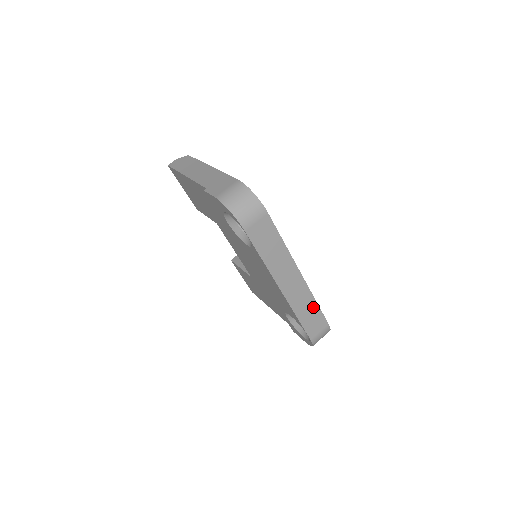
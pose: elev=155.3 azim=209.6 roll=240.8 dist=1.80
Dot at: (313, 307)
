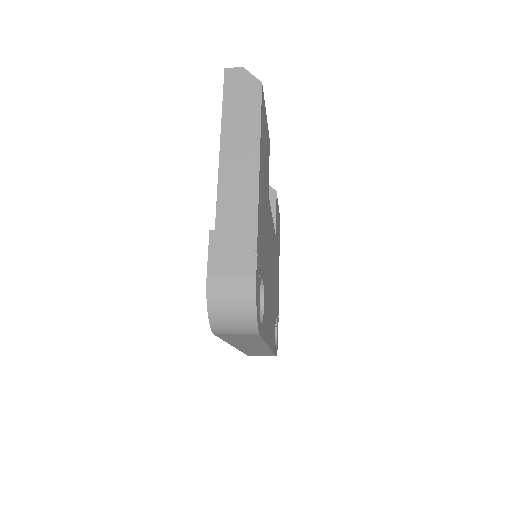
Dot at: (267, 352)
